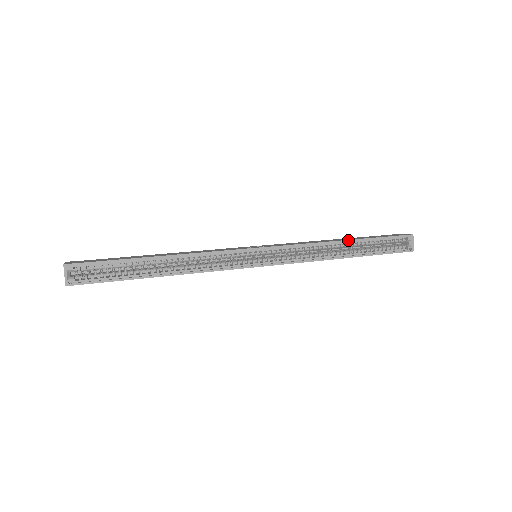
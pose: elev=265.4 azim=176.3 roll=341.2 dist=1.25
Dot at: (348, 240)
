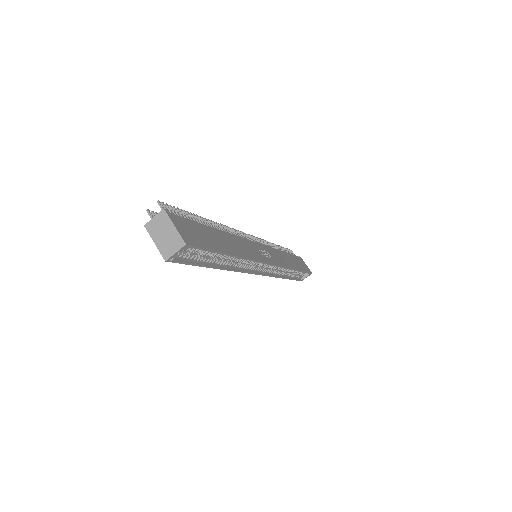
Dot at: (297, 270)
